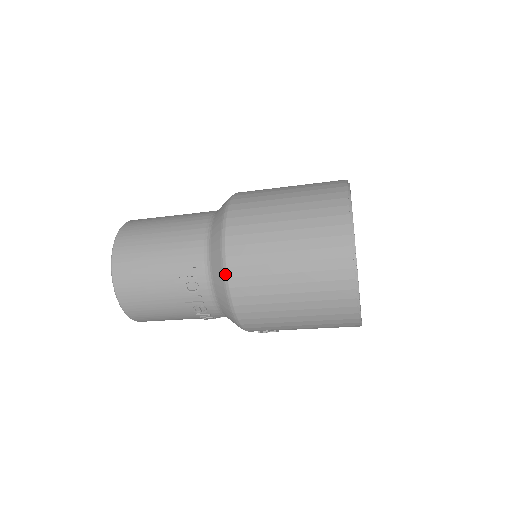
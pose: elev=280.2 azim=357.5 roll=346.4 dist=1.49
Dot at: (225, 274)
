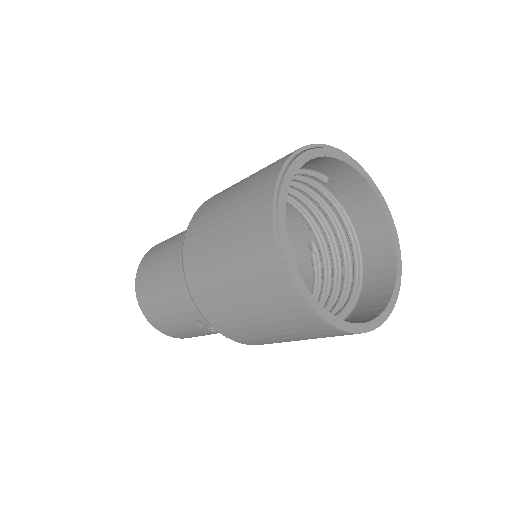
Dot at: occluded
